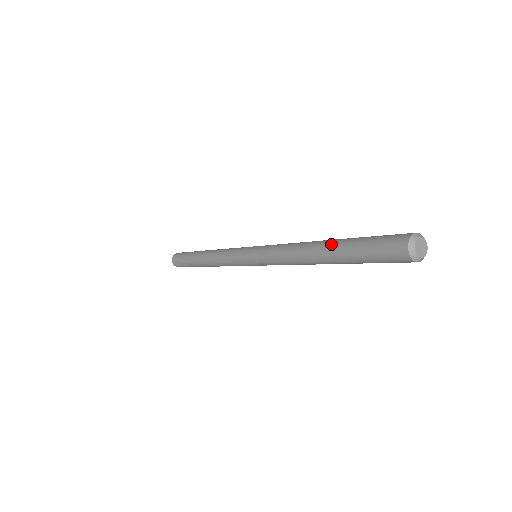
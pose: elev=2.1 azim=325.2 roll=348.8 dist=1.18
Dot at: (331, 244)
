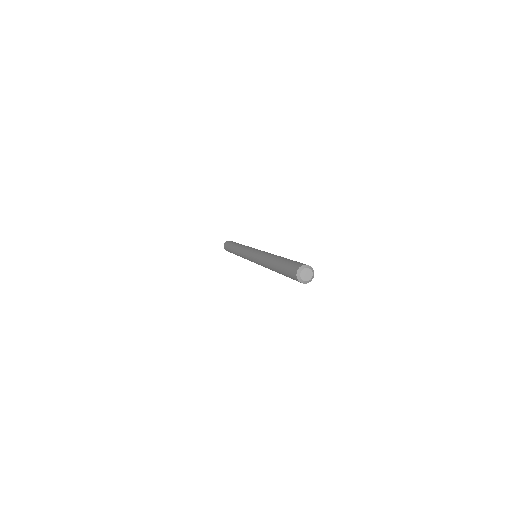
Dot at: (277, 260)
